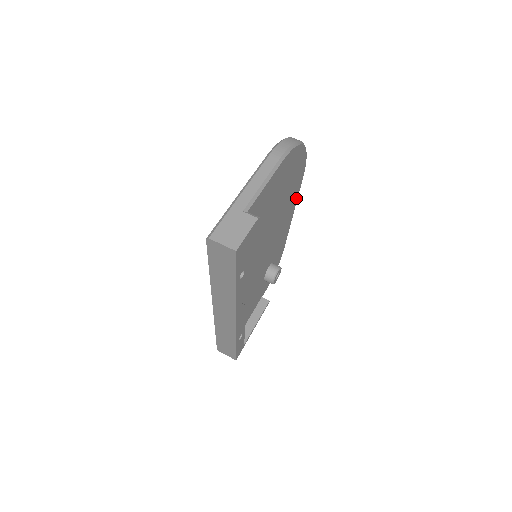
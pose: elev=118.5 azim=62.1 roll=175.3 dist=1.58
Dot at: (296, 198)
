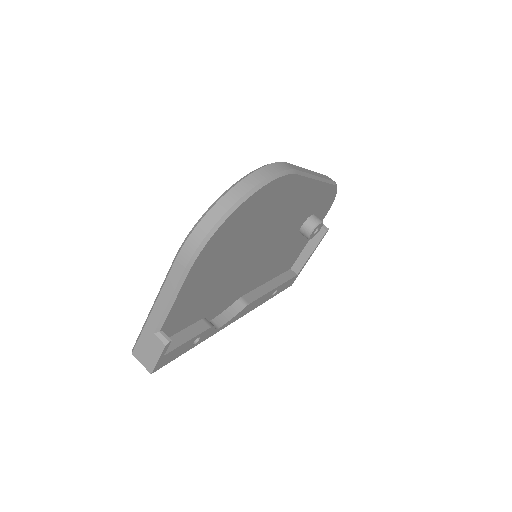
Dot at: (303, 182)
